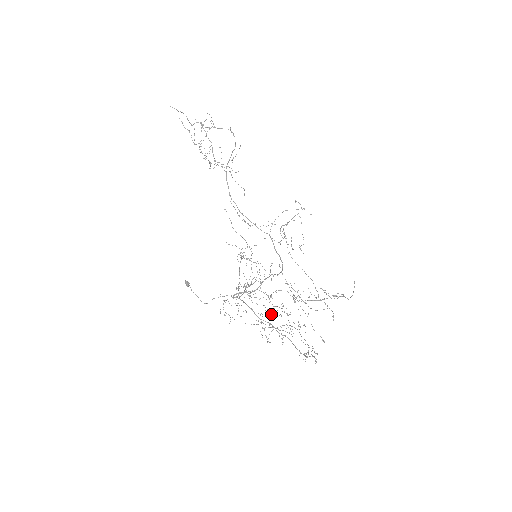
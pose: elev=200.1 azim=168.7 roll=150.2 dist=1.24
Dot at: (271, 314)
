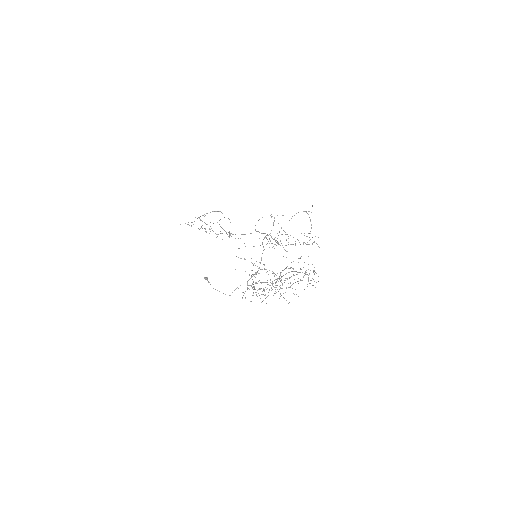
Dot at: (282, 285)
